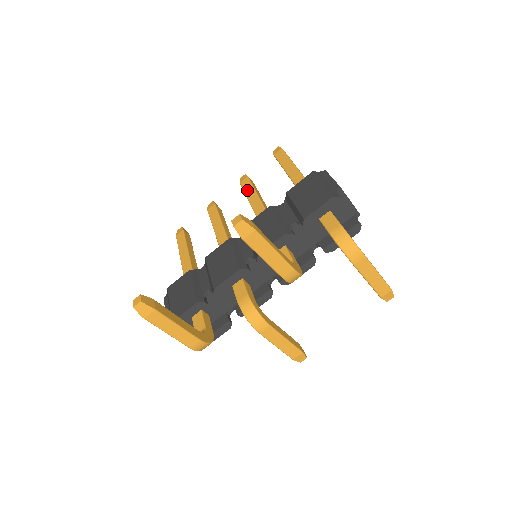
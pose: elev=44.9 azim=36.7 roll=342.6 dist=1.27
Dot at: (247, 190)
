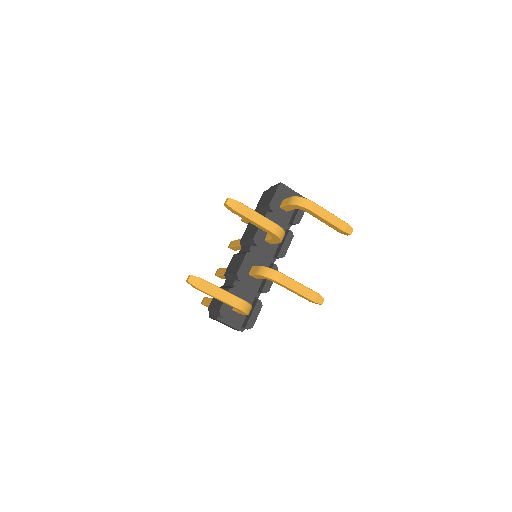
Dot at: (235, 244)
